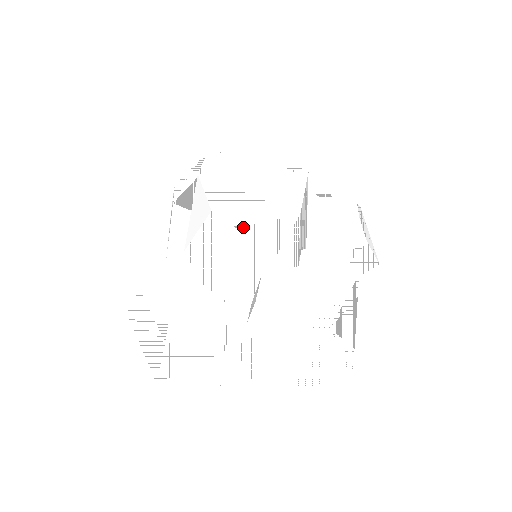
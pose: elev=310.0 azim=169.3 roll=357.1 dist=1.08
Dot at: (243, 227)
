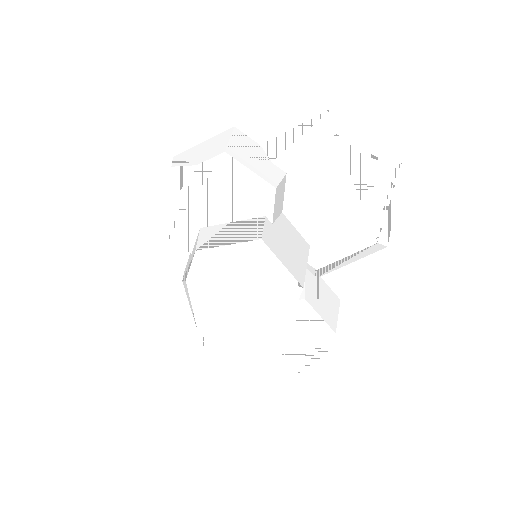
Dot at: (225, 351)
